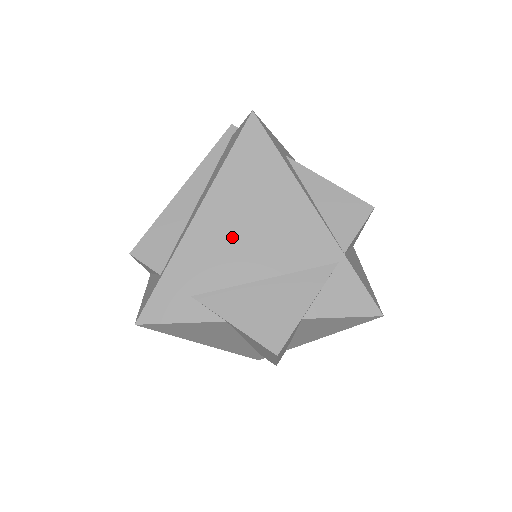
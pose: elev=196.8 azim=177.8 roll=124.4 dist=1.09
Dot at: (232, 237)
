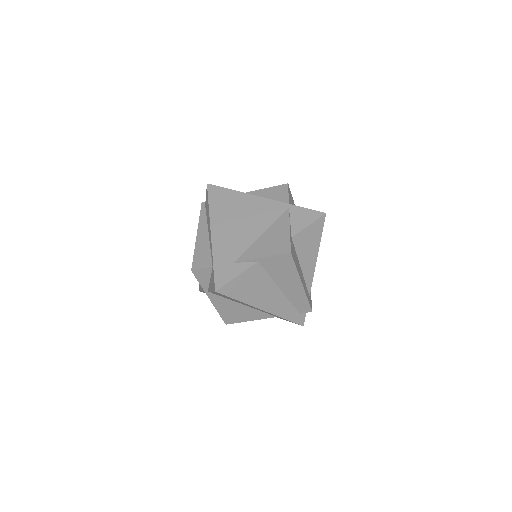
Dot at: (234, 230)
